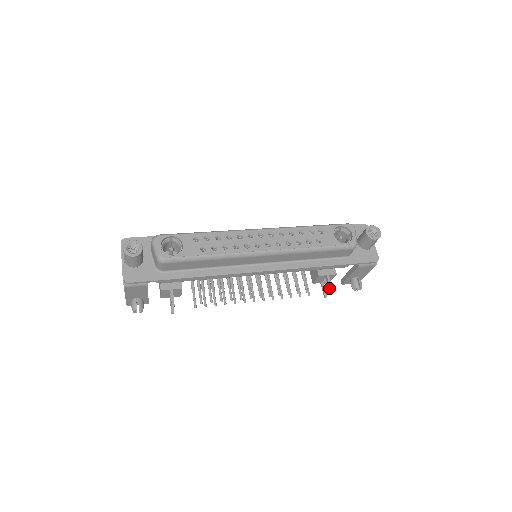
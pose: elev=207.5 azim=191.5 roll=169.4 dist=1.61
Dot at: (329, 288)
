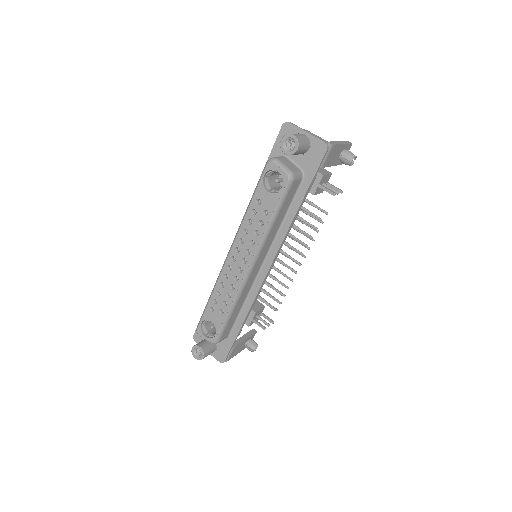
Dot at: (331, 194)
